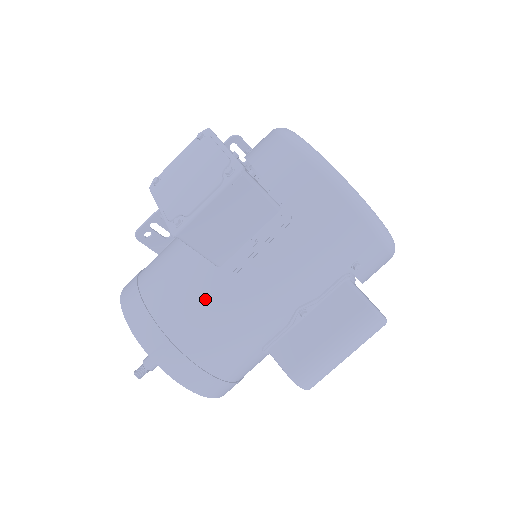
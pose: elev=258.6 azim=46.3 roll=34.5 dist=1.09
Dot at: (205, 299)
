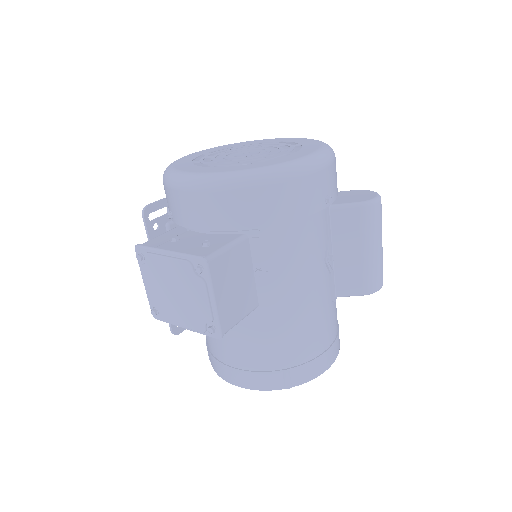
Dot at: (274, 329)
